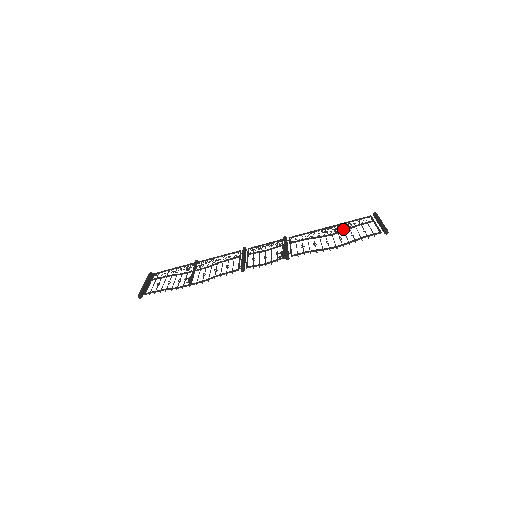
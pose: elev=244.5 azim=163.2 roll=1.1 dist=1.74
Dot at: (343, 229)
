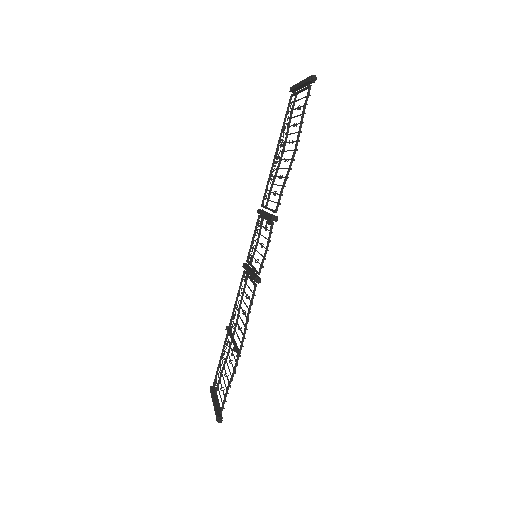
Dot at: occluded
